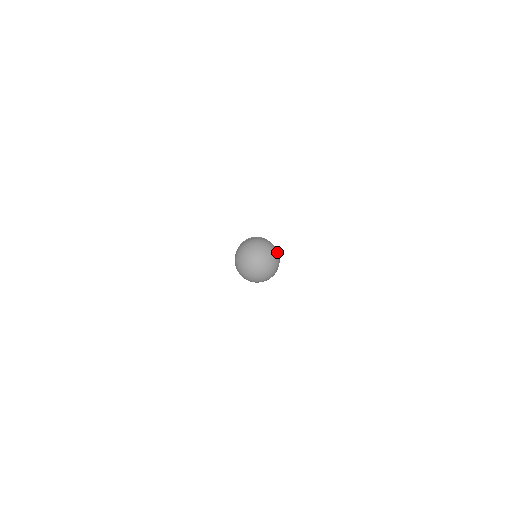
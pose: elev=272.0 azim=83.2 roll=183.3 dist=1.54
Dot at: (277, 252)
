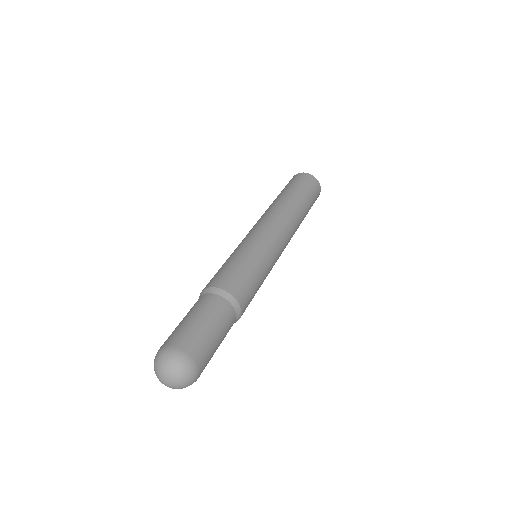
Dot at: (181, 358)
